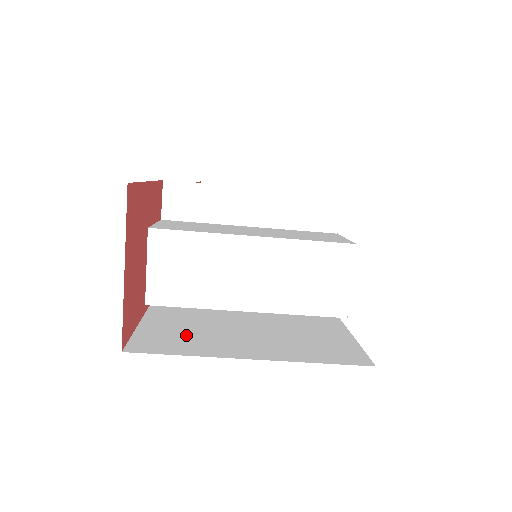
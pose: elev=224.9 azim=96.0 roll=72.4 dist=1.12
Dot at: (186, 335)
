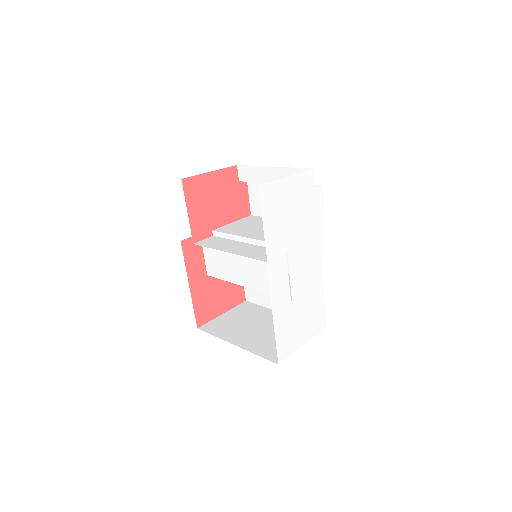
Dot at: occluded
